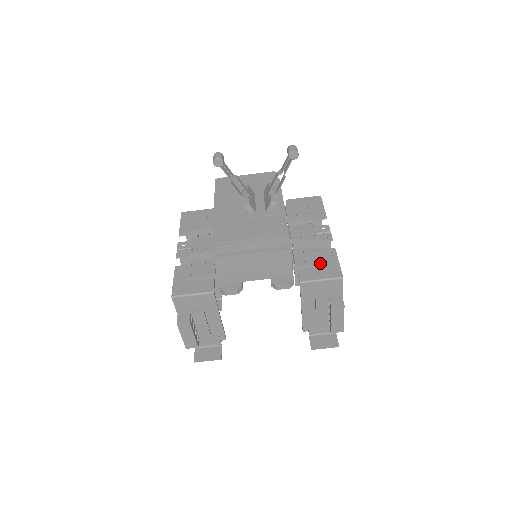
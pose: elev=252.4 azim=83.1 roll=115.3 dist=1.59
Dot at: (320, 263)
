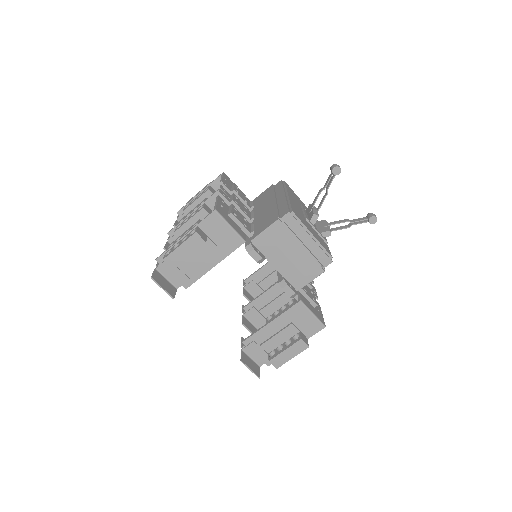
Dot at: (316, 303)
